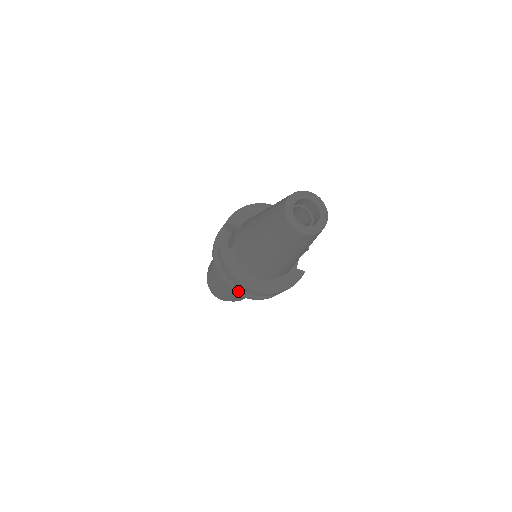
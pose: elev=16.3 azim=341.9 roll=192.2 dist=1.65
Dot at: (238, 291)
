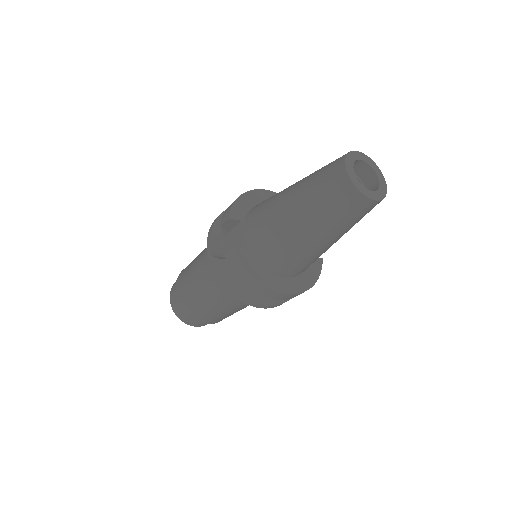
Dot at: (257, 302)
